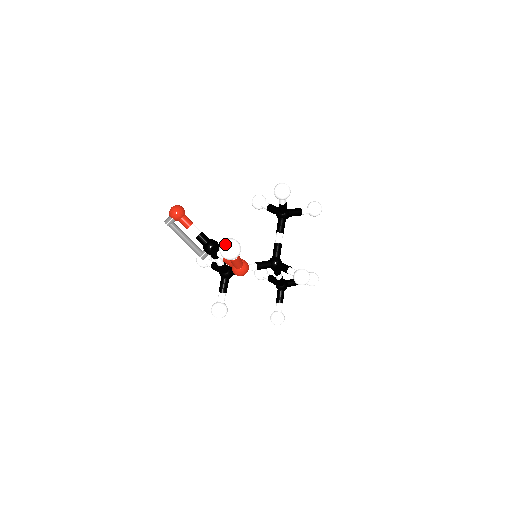
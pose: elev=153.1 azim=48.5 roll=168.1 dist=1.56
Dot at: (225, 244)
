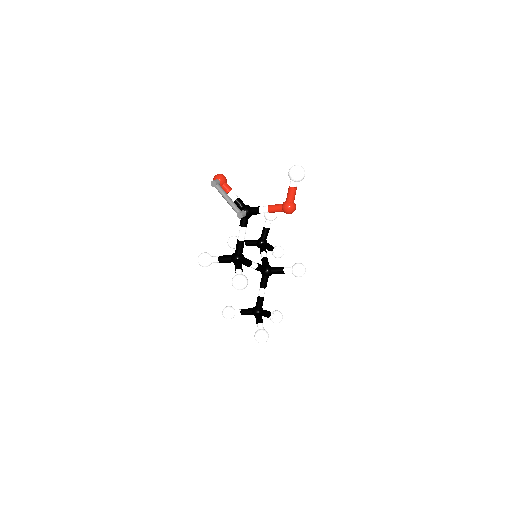
Dot at: (297, 165)
